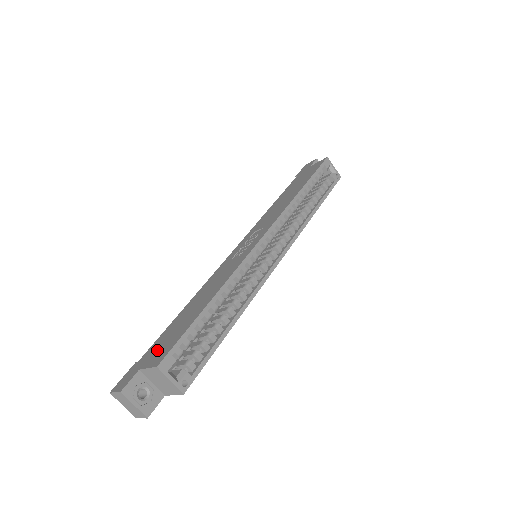
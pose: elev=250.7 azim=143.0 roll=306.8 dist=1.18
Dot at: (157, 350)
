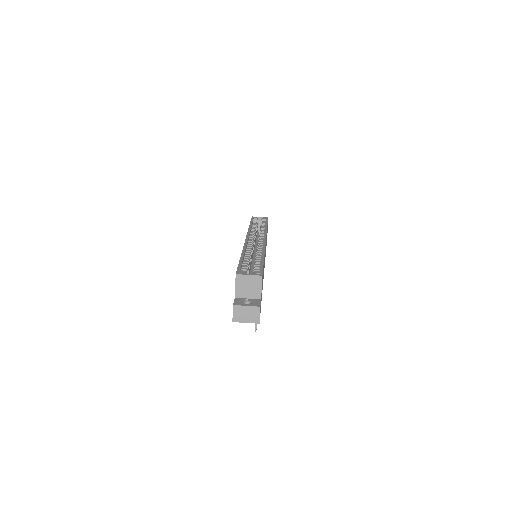
Dot at: occluded
